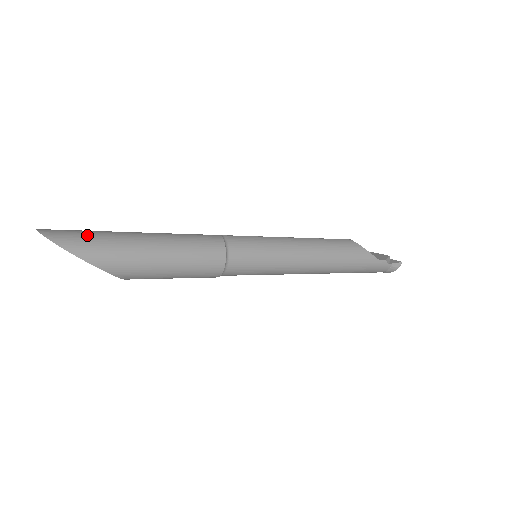
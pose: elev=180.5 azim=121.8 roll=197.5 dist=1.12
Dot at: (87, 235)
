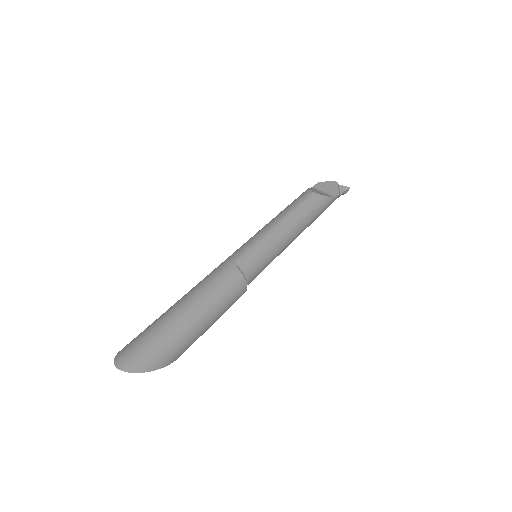
Dot at: (154, 346)
